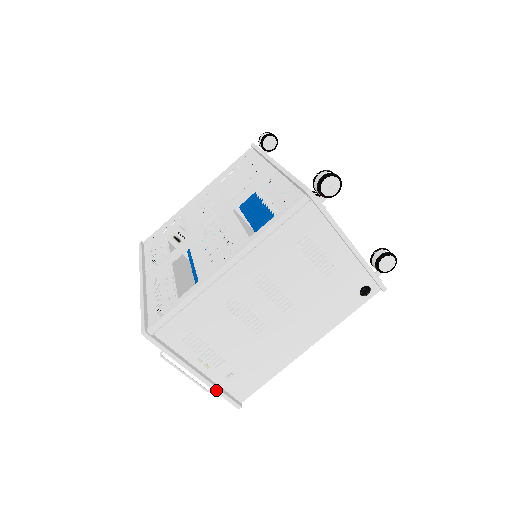
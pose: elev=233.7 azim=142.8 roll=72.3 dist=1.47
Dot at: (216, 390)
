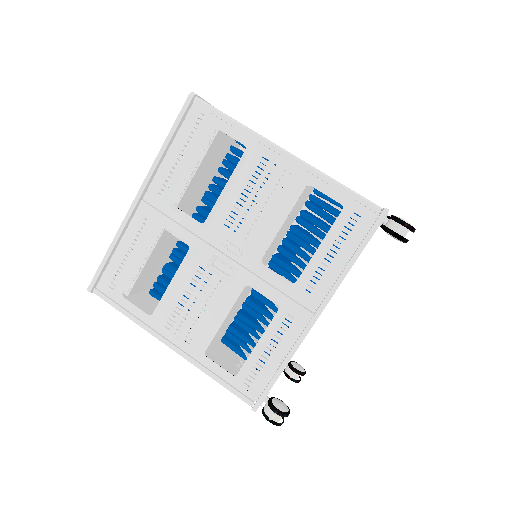
Dot at: occluded
